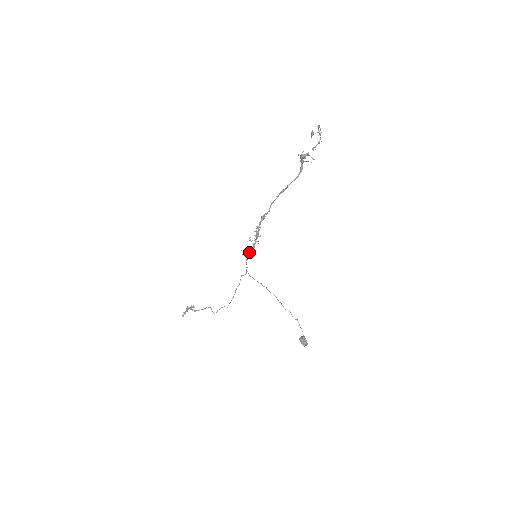
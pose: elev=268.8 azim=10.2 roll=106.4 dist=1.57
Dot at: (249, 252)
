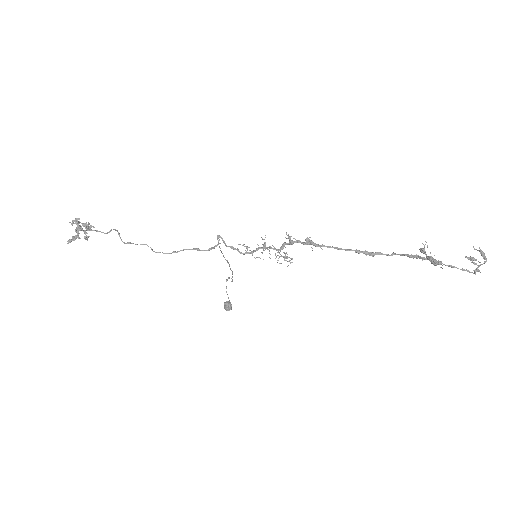
Dot at: (253, 252)
